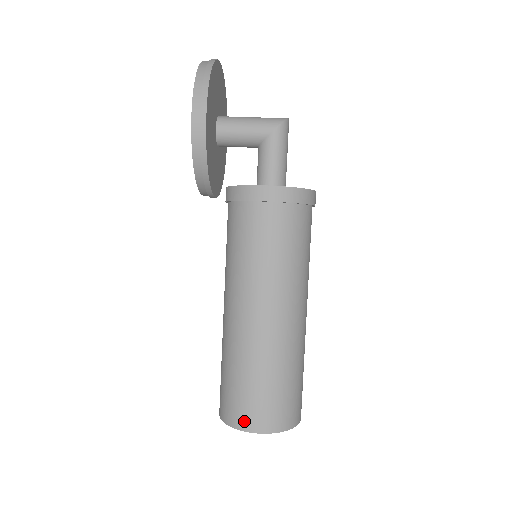
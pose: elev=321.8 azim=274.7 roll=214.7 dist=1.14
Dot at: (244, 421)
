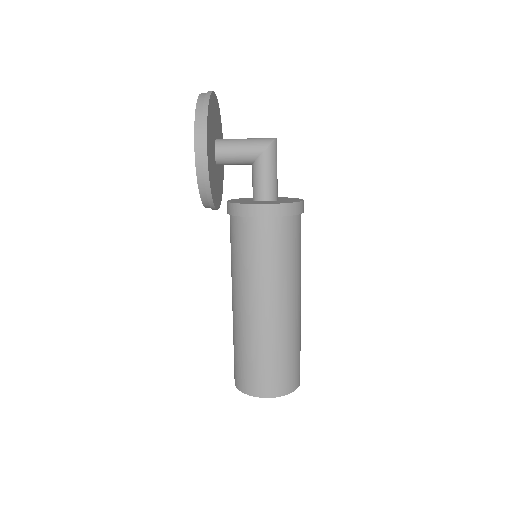
Dot at: (255, 389)
